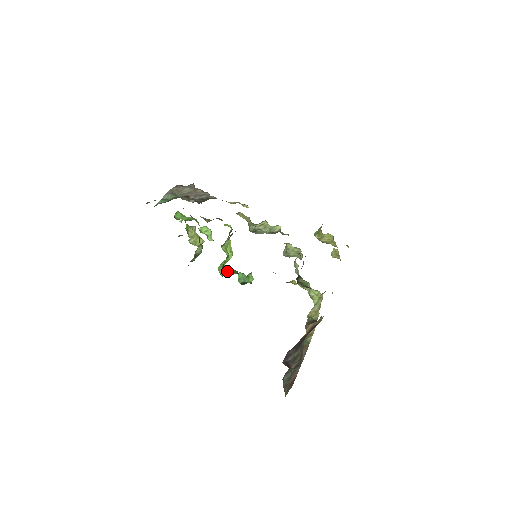
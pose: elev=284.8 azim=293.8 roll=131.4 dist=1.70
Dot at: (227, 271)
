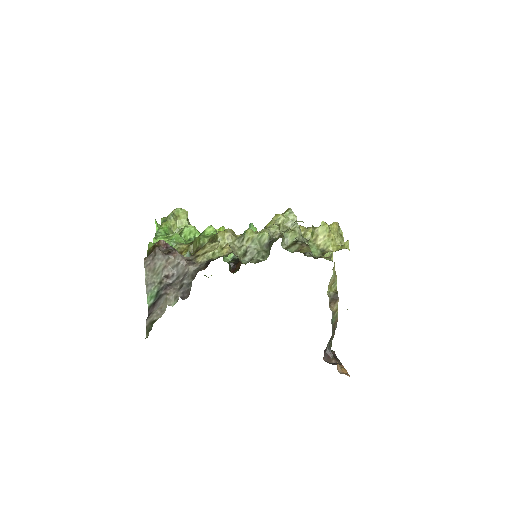
Dot at: occluded
